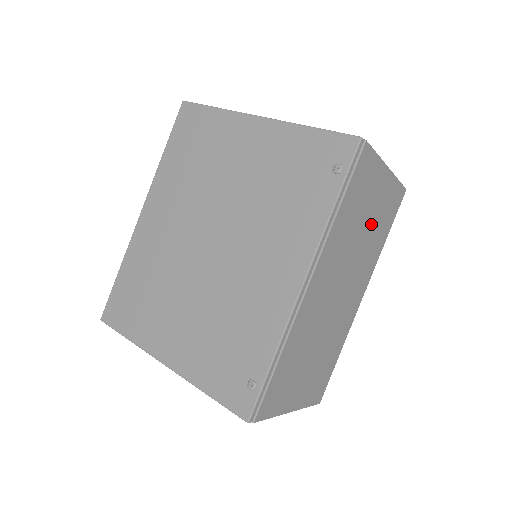
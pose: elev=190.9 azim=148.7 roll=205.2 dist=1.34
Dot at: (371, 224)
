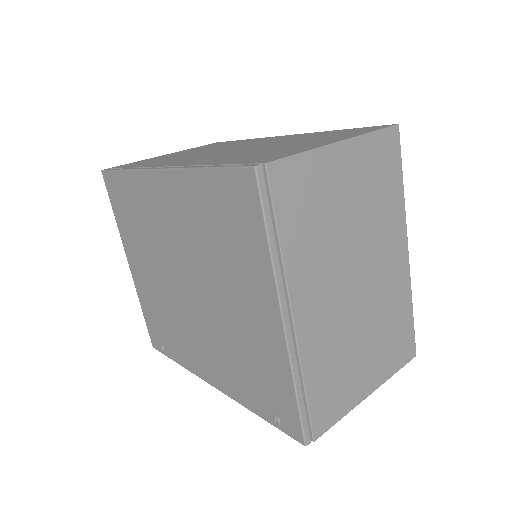
Dot at: occluded
